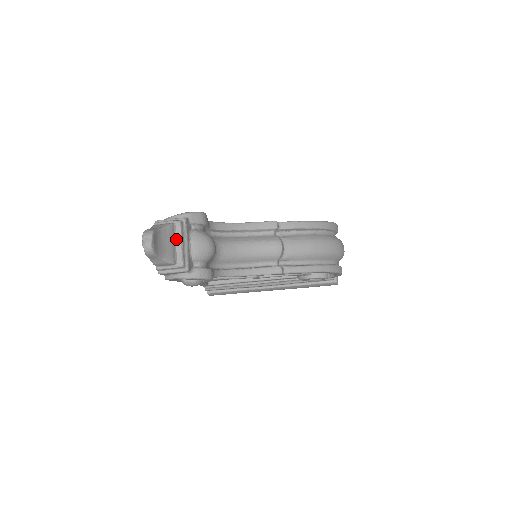
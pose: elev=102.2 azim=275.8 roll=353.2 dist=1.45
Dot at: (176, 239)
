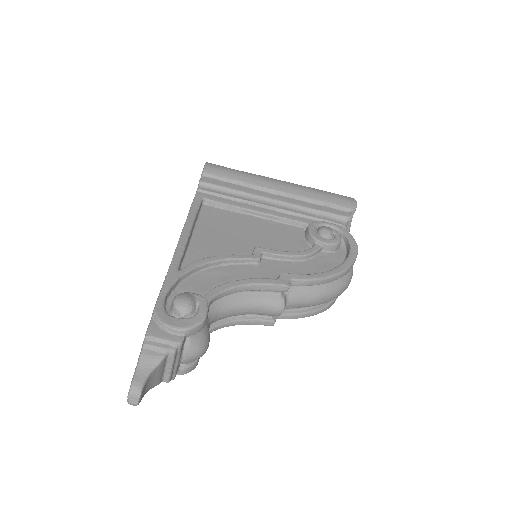
Dot at: (166, 364)
